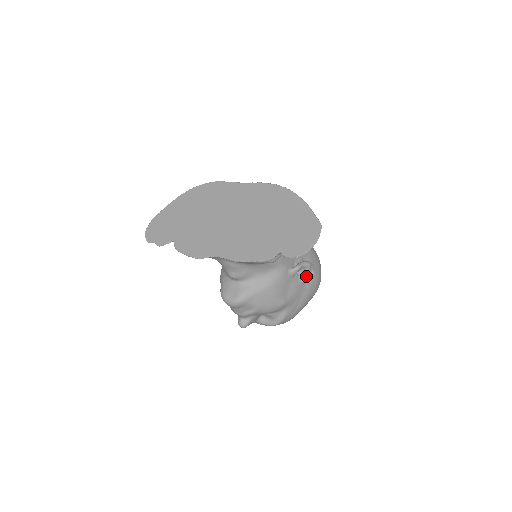
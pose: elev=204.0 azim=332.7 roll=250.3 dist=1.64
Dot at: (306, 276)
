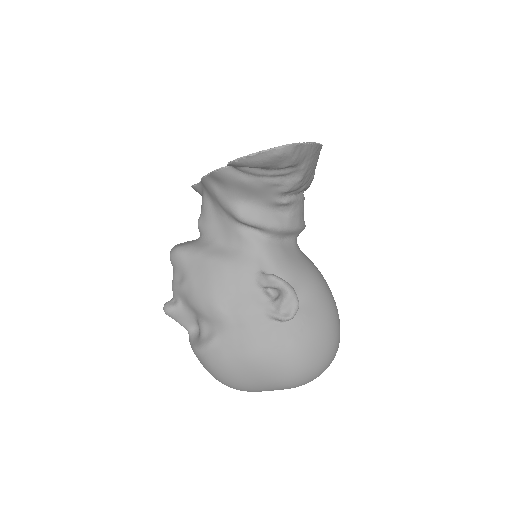
Dot at: (277, 310)
